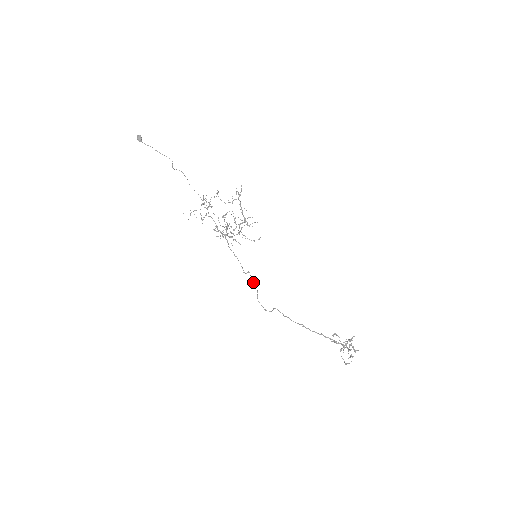
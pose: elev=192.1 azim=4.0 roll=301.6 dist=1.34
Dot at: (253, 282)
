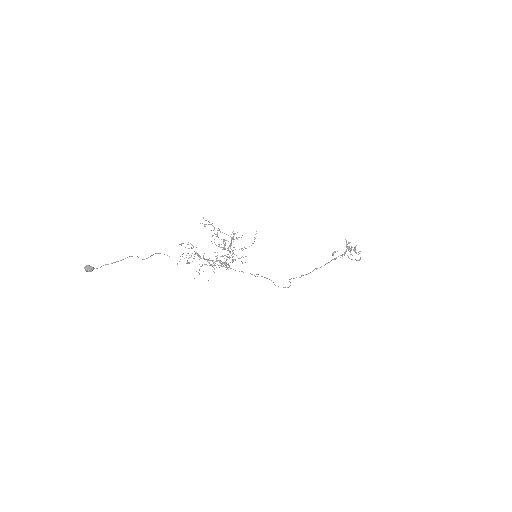
Dot at: (266, 278)
